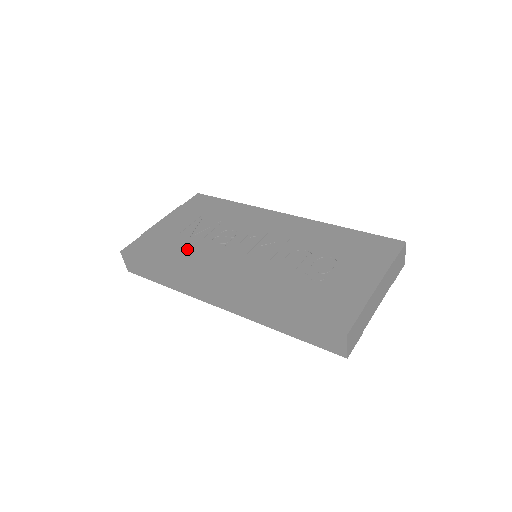
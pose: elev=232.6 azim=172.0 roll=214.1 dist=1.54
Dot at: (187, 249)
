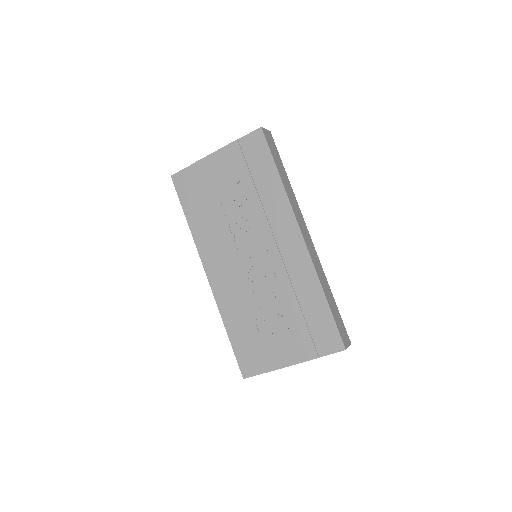
Dot at: (210, 217)
